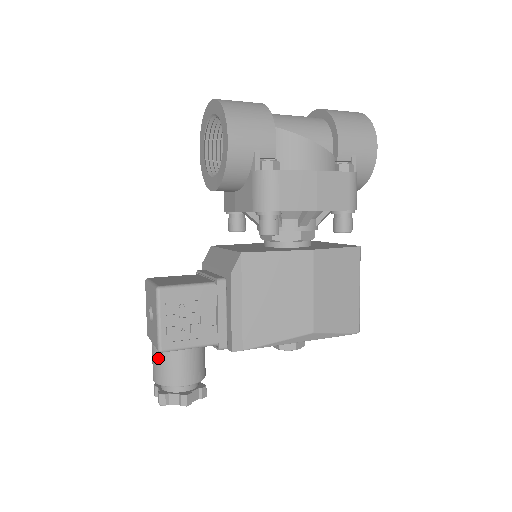
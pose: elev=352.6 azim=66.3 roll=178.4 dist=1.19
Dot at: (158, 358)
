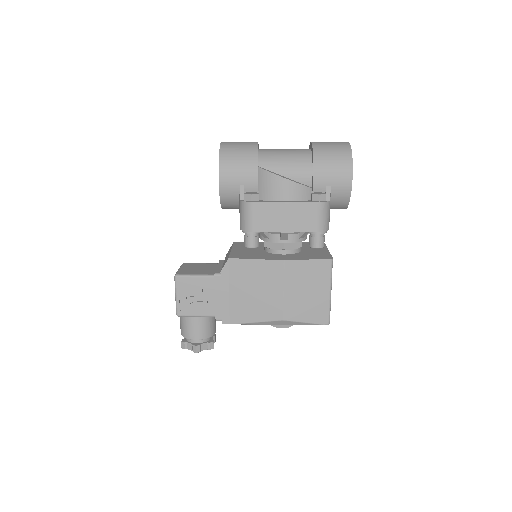
Dot at: (181, 319)
